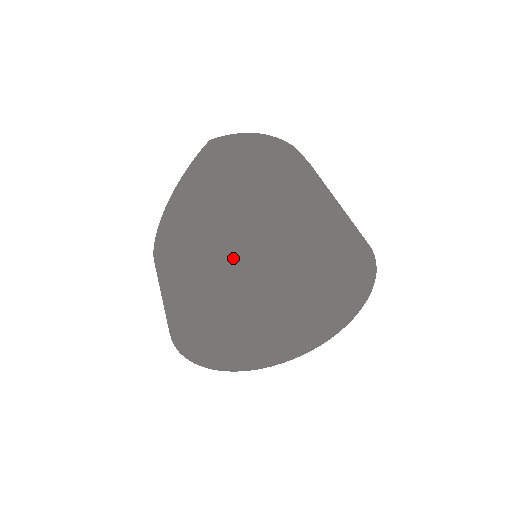
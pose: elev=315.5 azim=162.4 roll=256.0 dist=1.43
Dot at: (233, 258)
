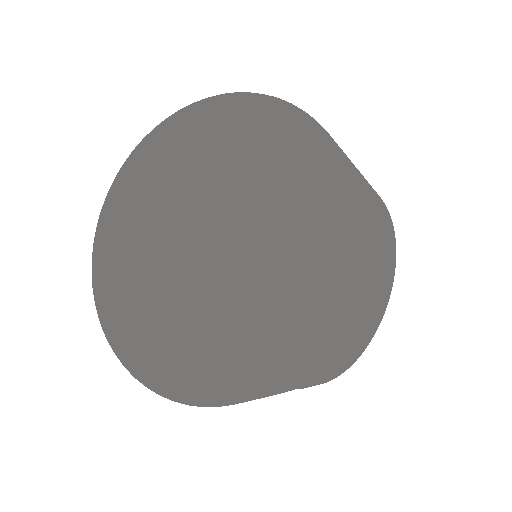
Dot at: (167, 138)
